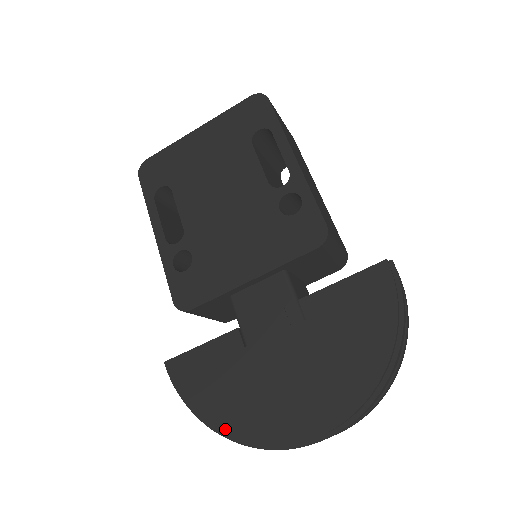
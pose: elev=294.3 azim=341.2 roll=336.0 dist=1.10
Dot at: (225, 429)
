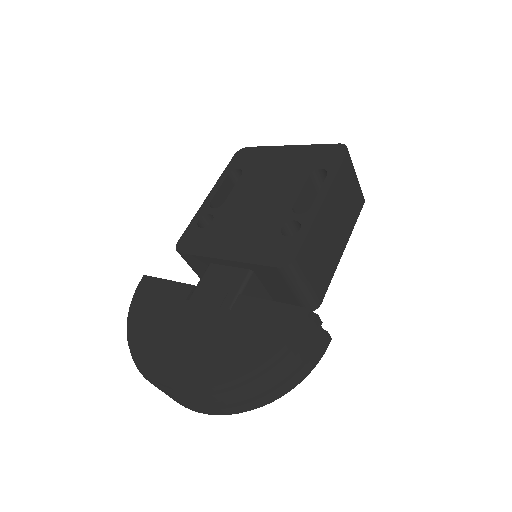
Dot at: (131, 338)
